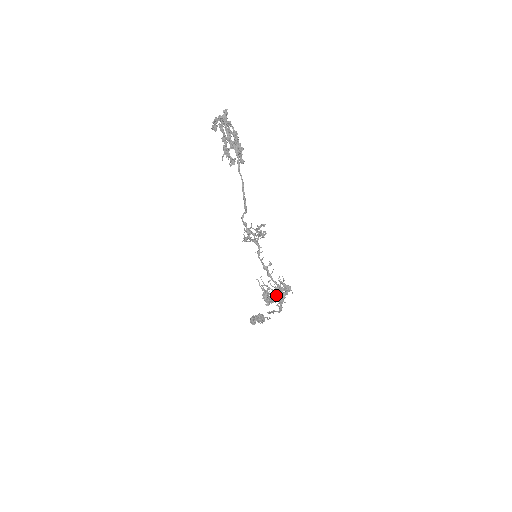
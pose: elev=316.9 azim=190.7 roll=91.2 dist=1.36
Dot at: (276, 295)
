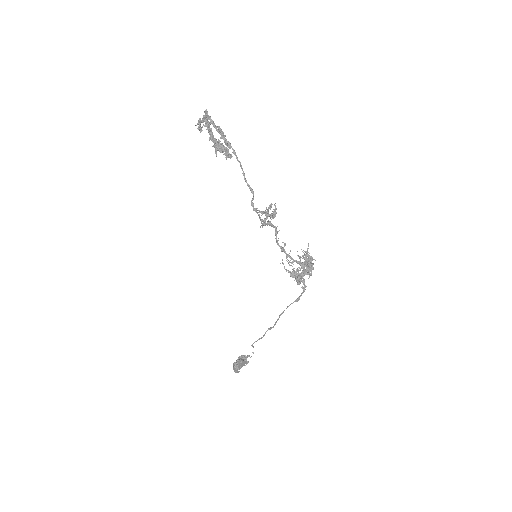
Dot at: occluded
